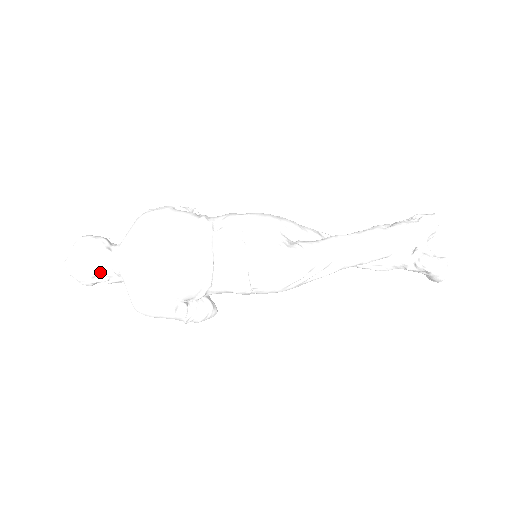
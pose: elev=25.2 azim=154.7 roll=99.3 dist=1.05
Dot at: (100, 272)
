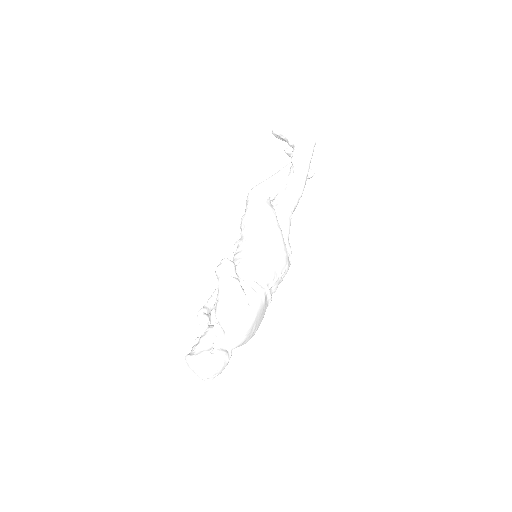
Dot at: occluded
